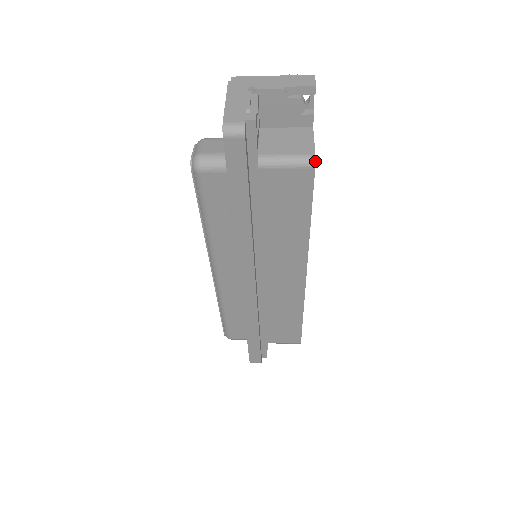
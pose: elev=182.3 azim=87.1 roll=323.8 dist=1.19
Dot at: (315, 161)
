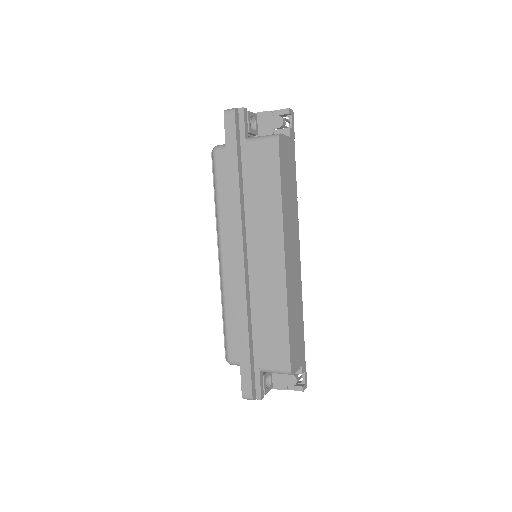
Dot at: (279, 135)
